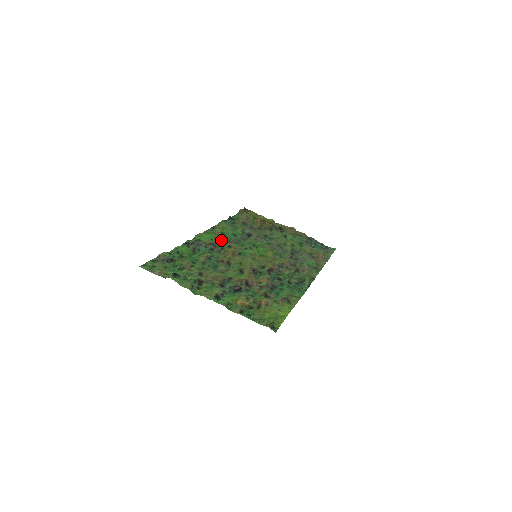
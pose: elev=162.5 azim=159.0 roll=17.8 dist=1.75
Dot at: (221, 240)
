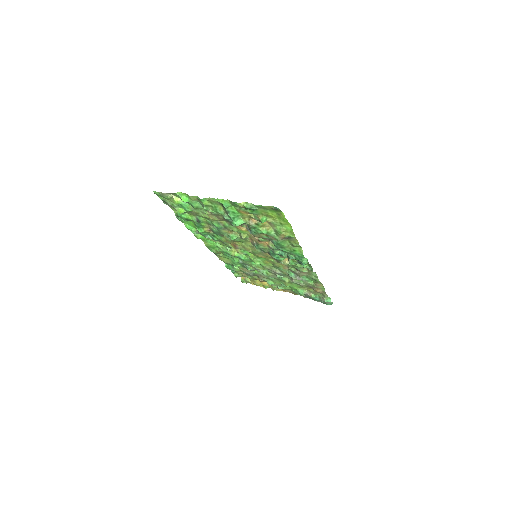
Dot at: (223, 247)
